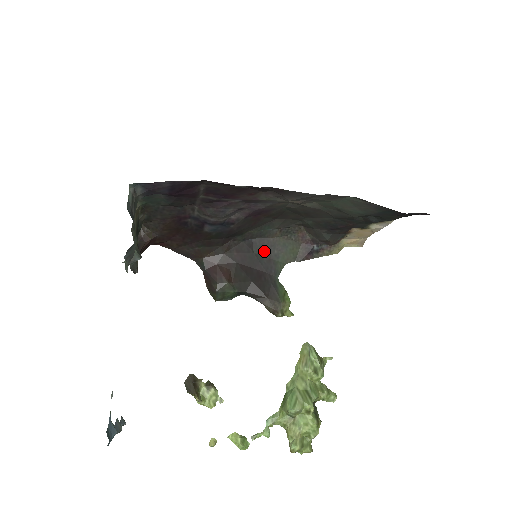
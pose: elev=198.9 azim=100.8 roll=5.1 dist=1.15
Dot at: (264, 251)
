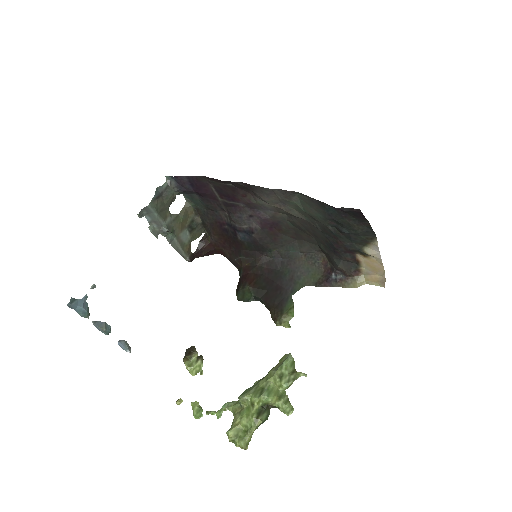
Dot at: (289, 271)
